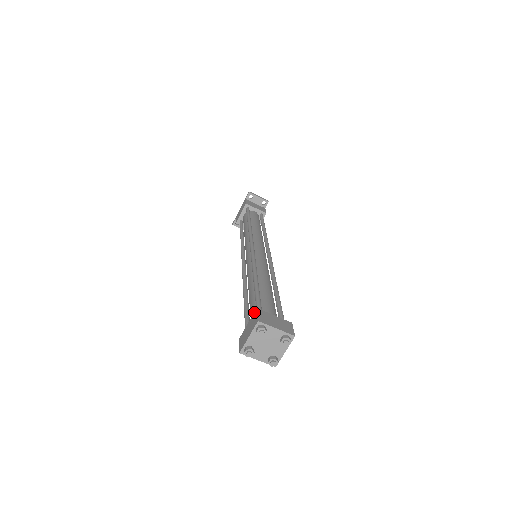
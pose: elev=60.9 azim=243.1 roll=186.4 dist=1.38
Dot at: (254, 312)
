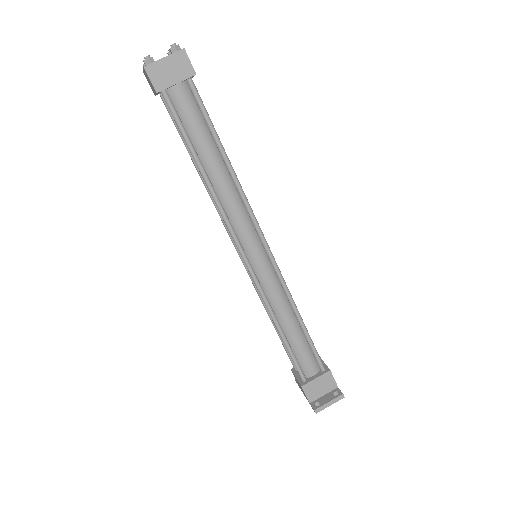
Dot at: occluded
